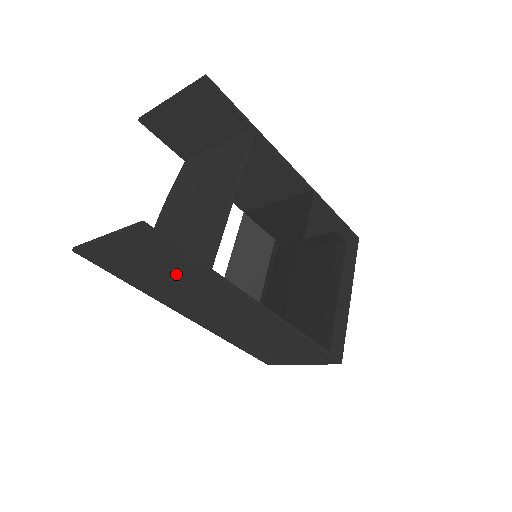
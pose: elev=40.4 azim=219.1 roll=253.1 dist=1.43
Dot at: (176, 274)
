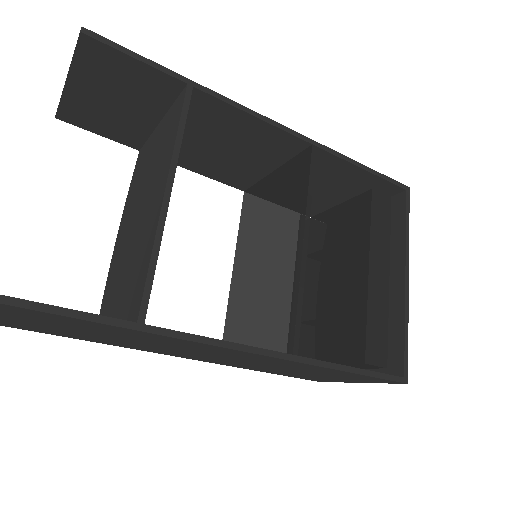
Dot at: (111, 333)
